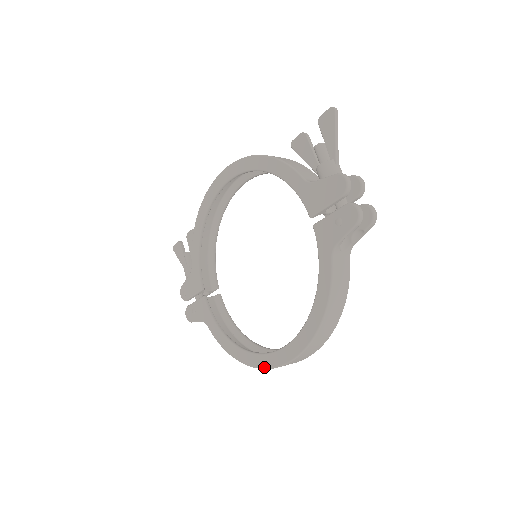
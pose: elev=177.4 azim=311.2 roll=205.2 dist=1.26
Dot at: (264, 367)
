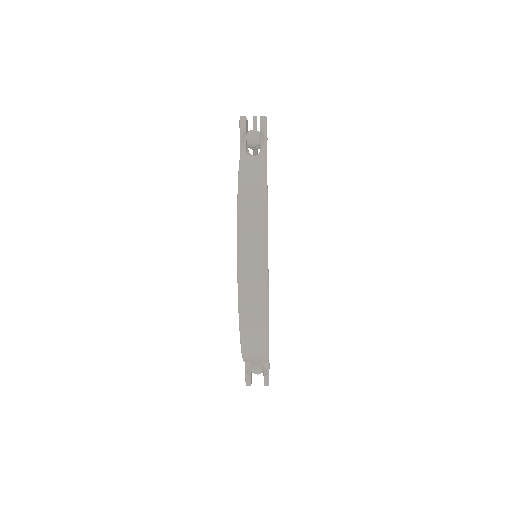
Dot at: (238, 311)
